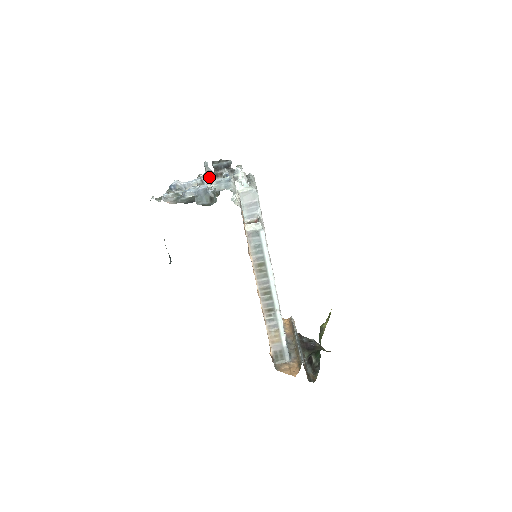
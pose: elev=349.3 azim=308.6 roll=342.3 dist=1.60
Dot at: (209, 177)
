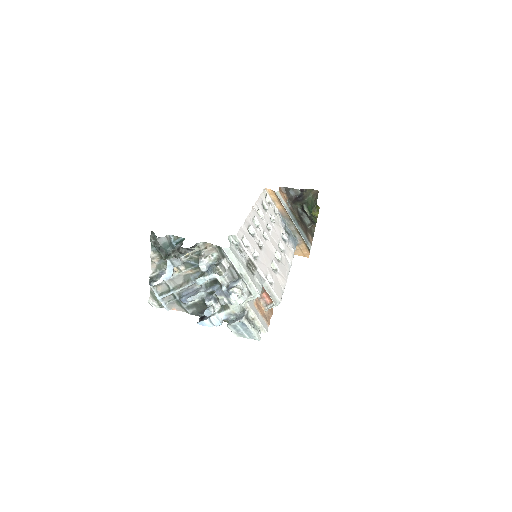
Dot at: (213, 313)
